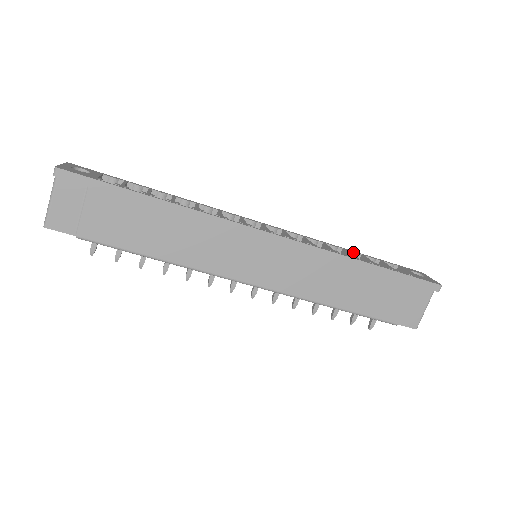
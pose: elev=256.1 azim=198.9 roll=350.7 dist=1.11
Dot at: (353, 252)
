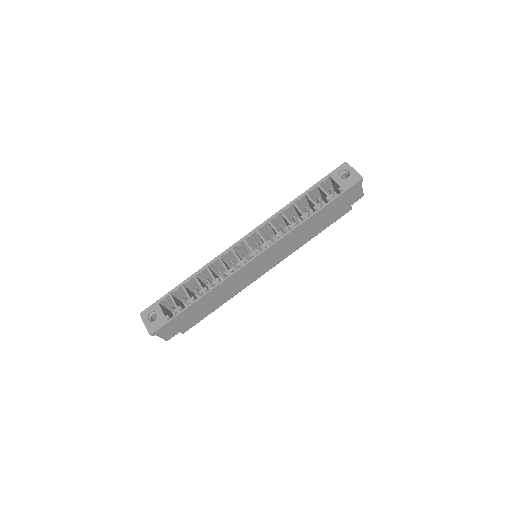
Dot at: (299, 200)
